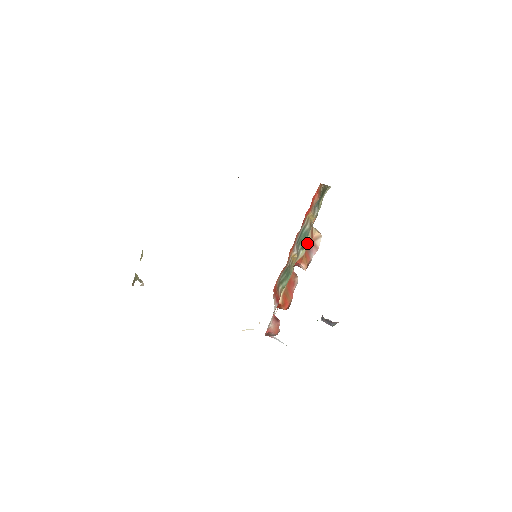
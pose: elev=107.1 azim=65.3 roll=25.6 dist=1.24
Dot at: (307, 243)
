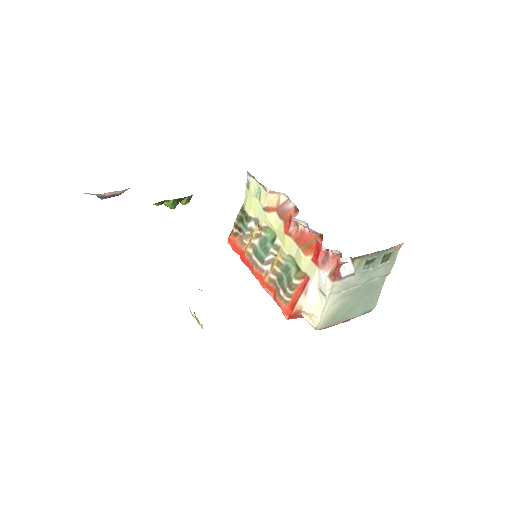
Dot at: (274, 223)
